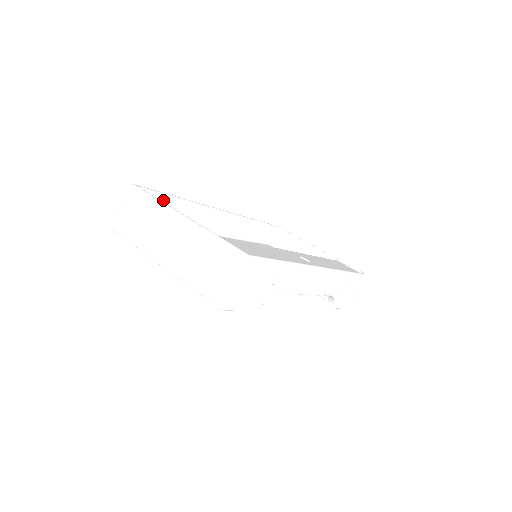
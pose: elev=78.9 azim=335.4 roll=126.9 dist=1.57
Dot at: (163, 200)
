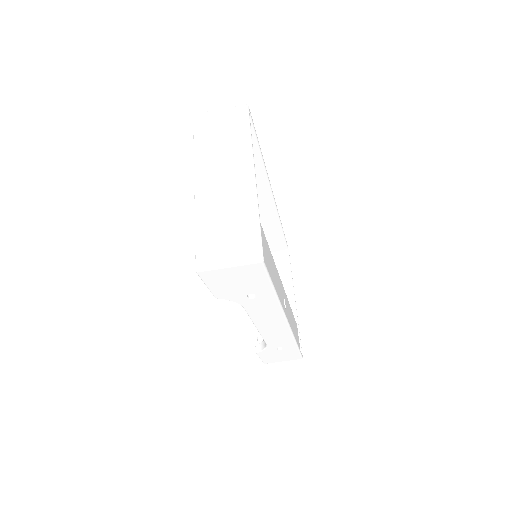
Dot at: occluded
